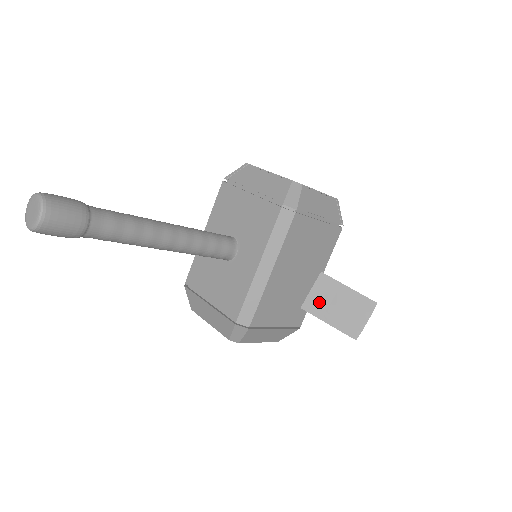
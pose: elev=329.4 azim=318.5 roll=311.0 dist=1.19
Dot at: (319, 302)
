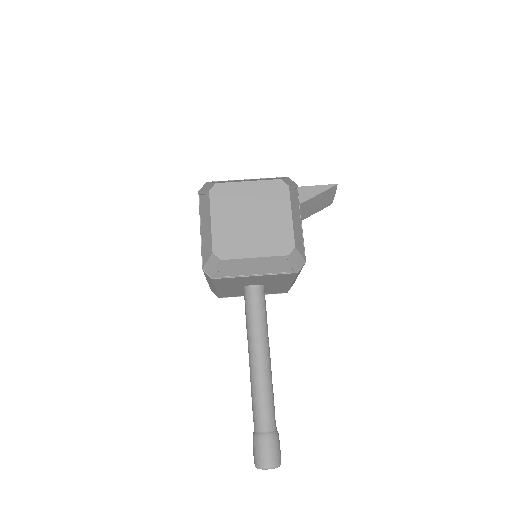
Dot at: occluded
